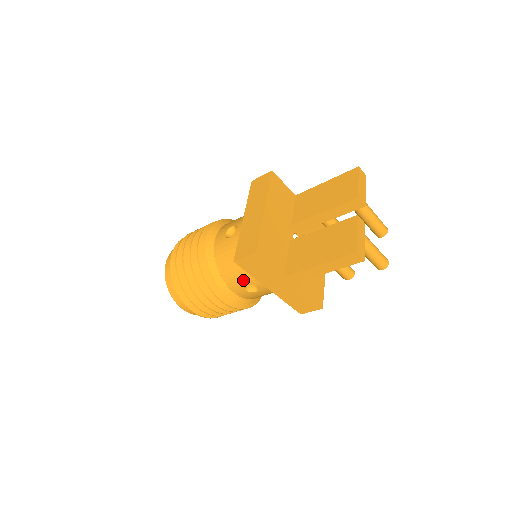
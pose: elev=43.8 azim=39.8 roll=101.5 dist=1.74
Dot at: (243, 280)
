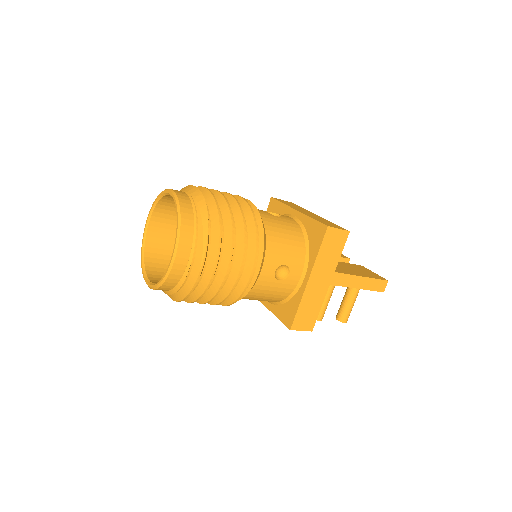
Dot at: (285, 258)
